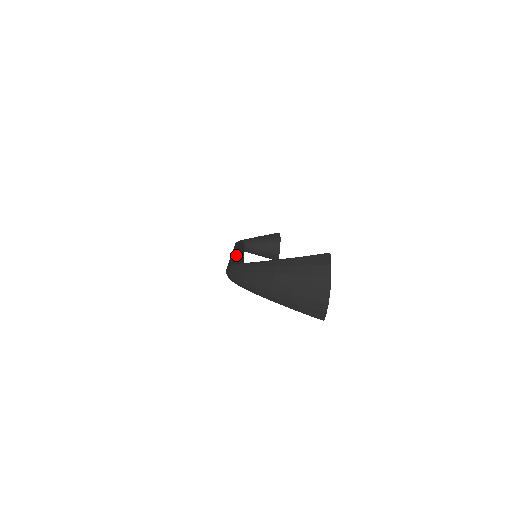
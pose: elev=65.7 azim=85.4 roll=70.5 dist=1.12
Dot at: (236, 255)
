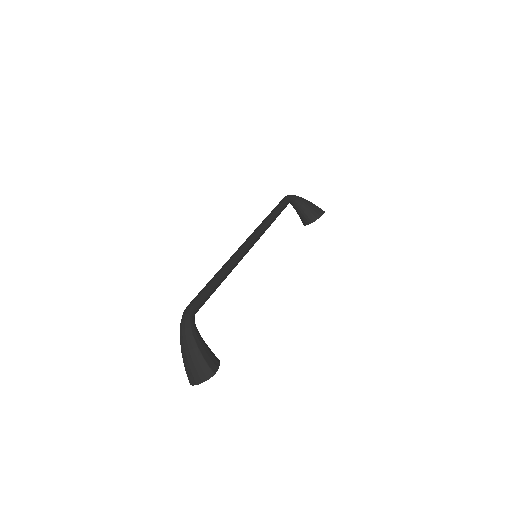
Dot at: (221, 277)
